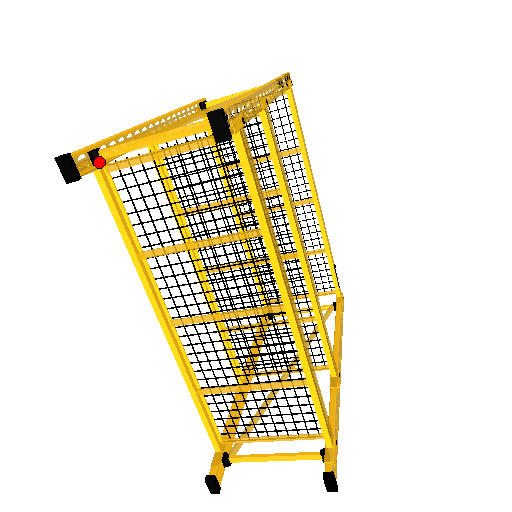
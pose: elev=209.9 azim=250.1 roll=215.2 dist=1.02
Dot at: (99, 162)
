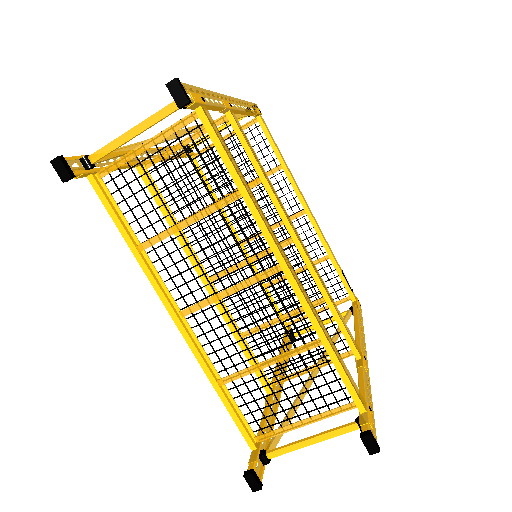
Dot at: (90, 166)
